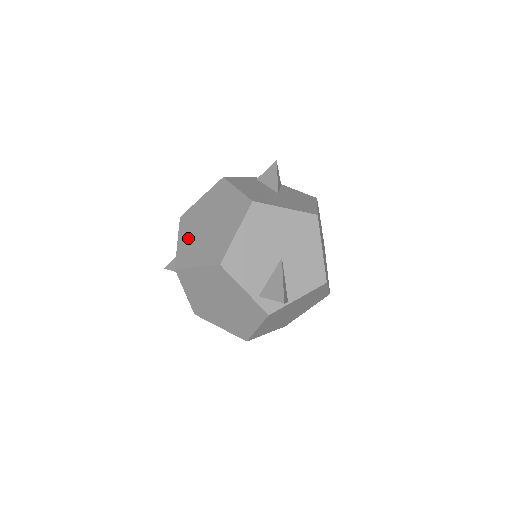
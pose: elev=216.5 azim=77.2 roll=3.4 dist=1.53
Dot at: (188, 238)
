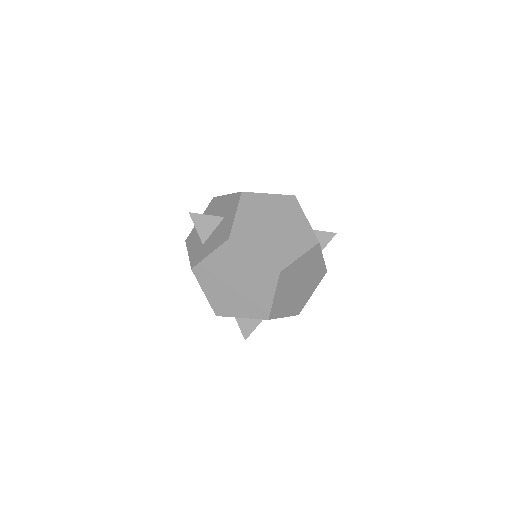
Dot at: occluded
